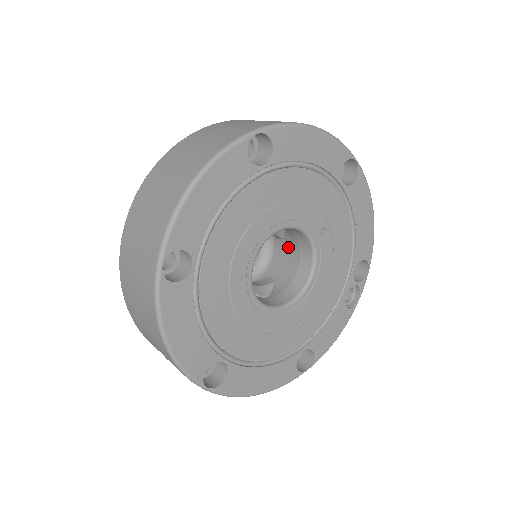
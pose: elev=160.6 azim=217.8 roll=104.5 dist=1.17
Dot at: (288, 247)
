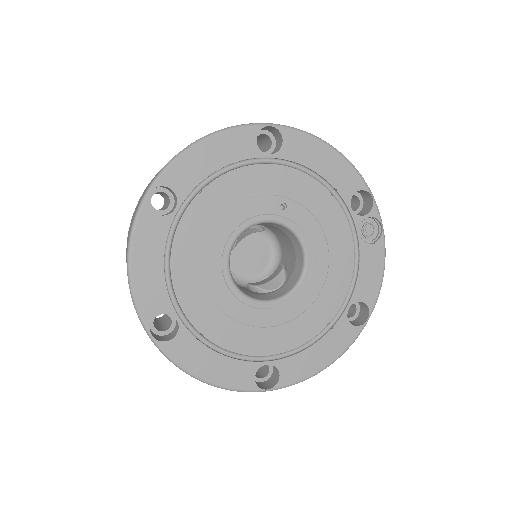
Dot at: (277, 231)
